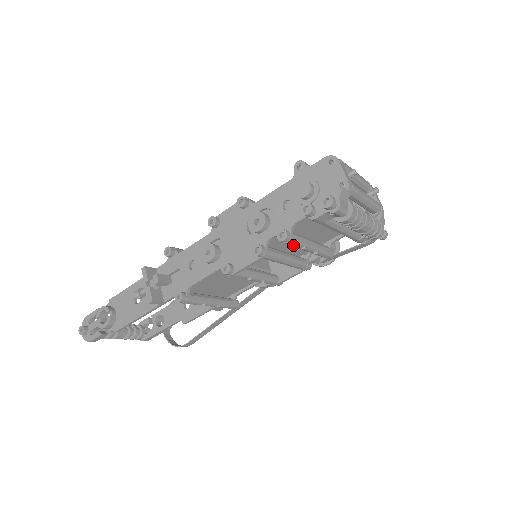
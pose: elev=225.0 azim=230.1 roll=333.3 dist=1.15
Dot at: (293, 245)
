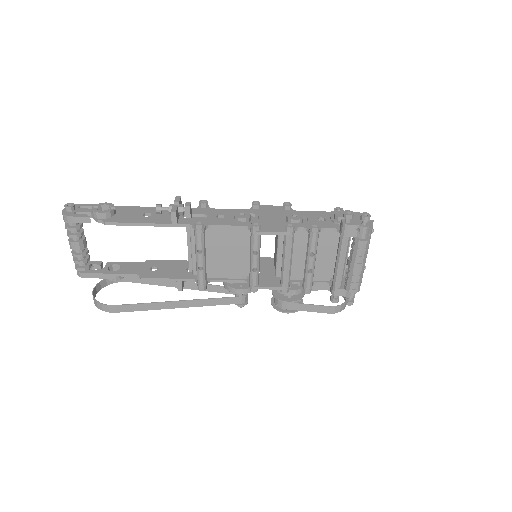
Dot at: (312, 242)
